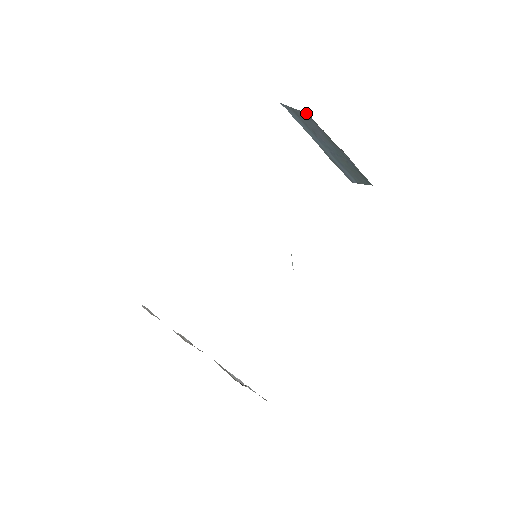
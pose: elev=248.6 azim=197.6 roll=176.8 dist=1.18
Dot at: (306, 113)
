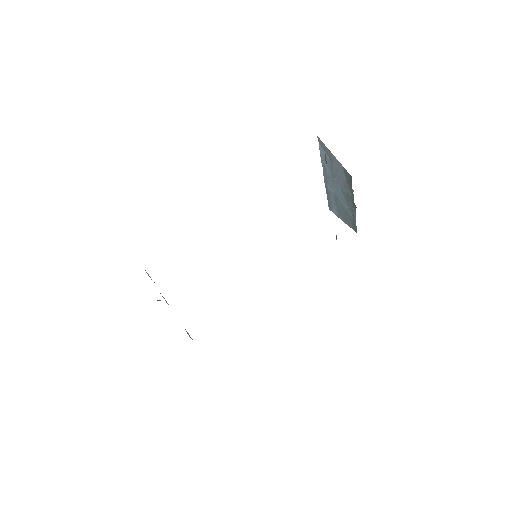
Dot at: occluded
